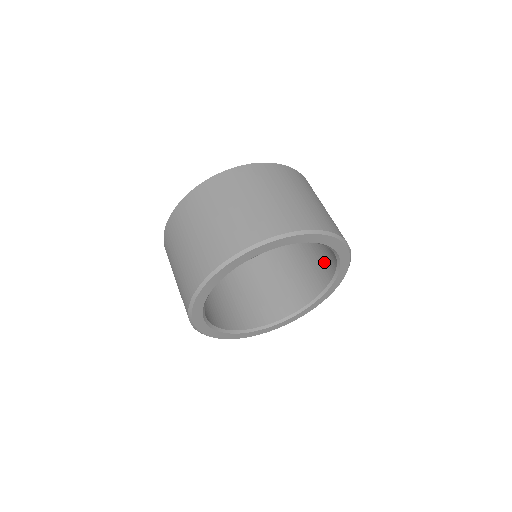
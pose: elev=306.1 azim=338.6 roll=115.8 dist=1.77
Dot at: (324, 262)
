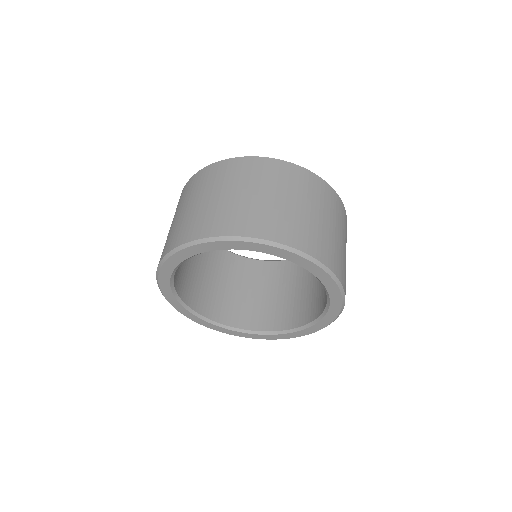
Dot at: (322, 295)
